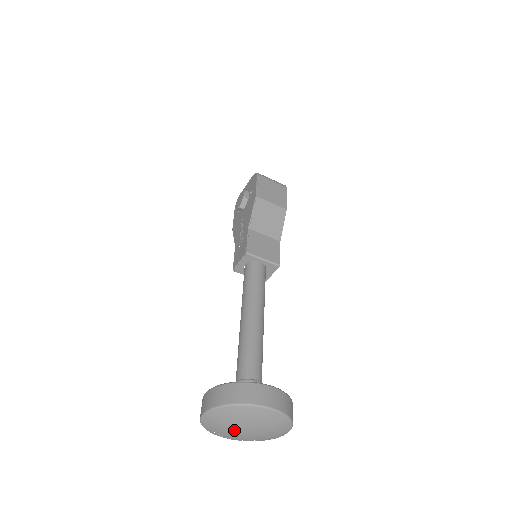
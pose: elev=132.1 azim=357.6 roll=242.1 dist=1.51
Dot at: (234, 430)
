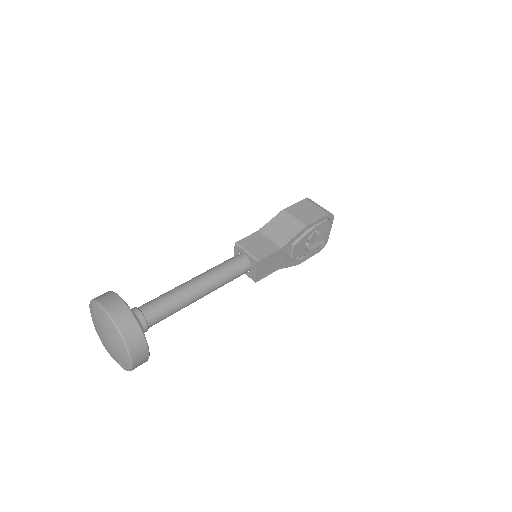
Dot at: (98, 334)
